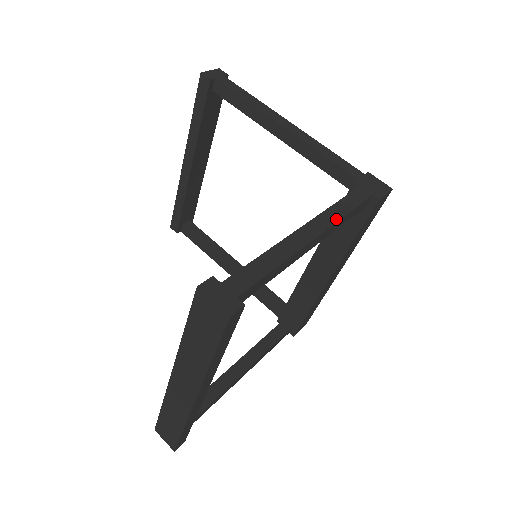
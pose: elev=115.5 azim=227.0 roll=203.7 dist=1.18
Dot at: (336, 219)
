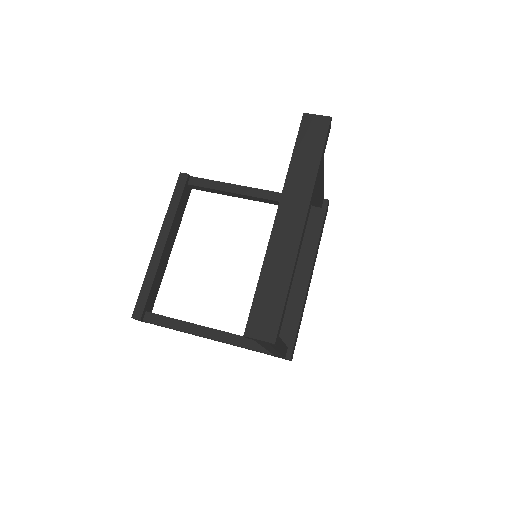
Dot at: occluded
